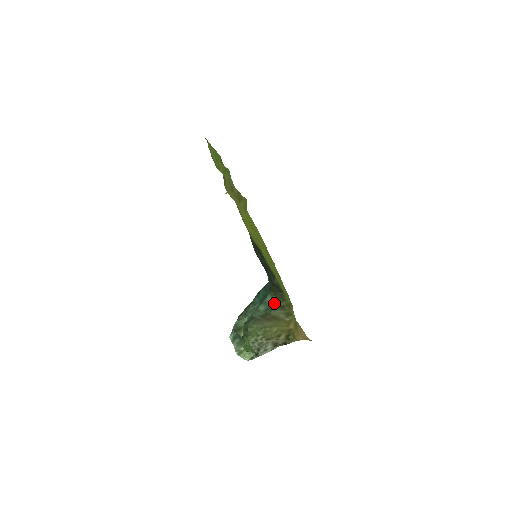
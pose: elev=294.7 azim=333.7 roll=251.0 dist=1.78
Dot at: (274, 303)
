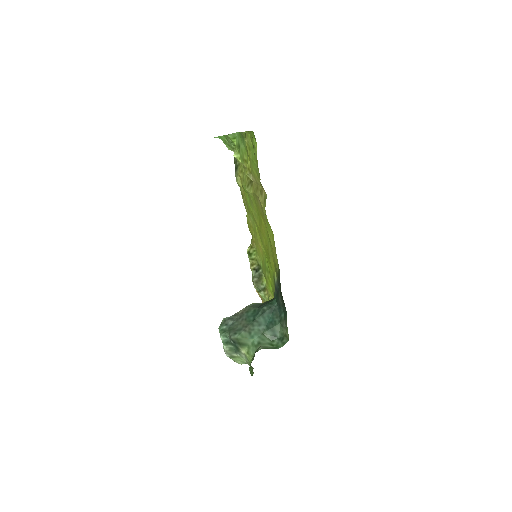
Dot at: (283, 336)
